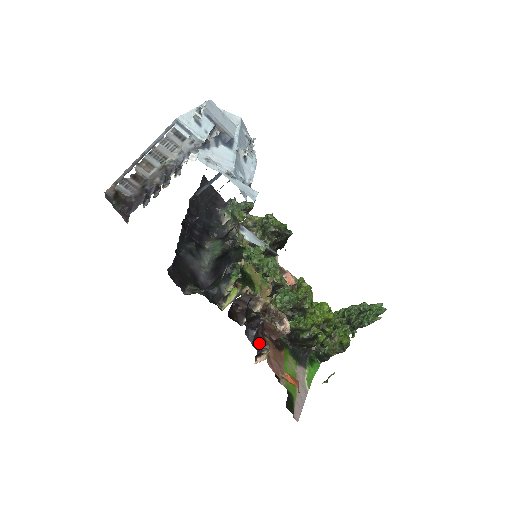
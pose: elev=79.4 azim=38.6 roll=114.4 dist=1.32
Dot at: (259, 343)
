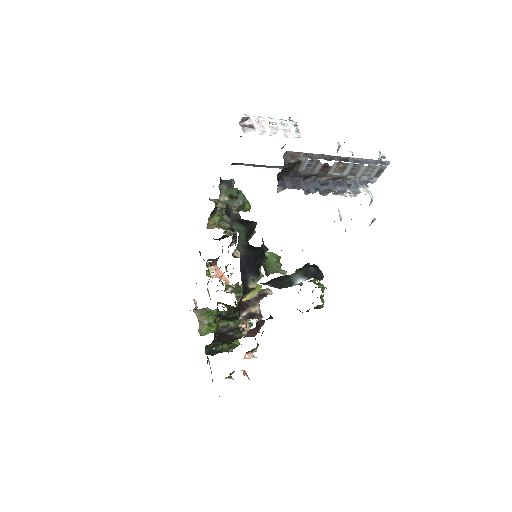
Dot at: occluded
